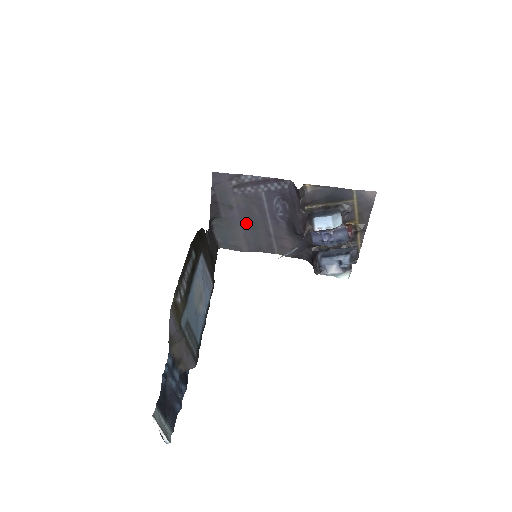
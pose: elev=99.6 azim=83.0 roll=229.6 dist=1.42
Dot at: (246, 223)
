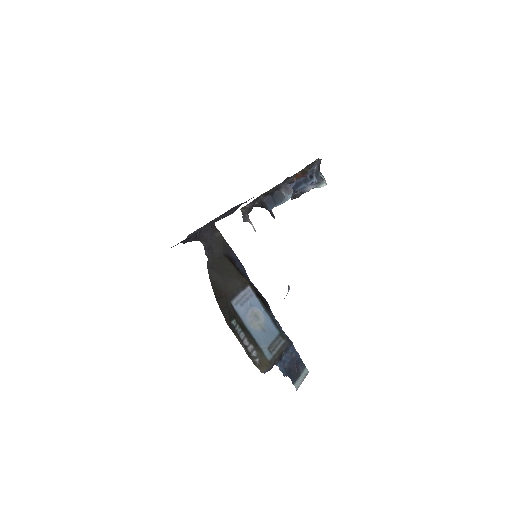
Dot at: (219, 219)
